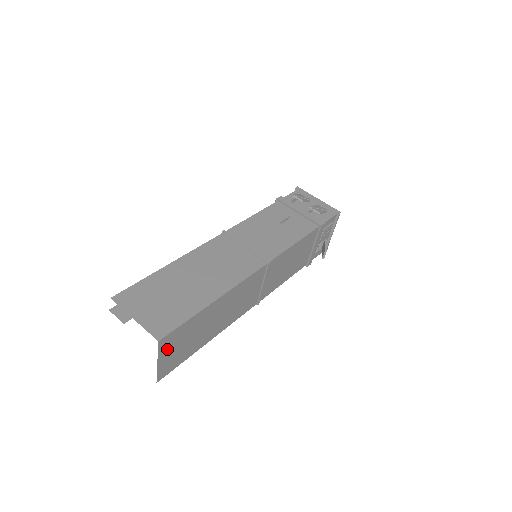
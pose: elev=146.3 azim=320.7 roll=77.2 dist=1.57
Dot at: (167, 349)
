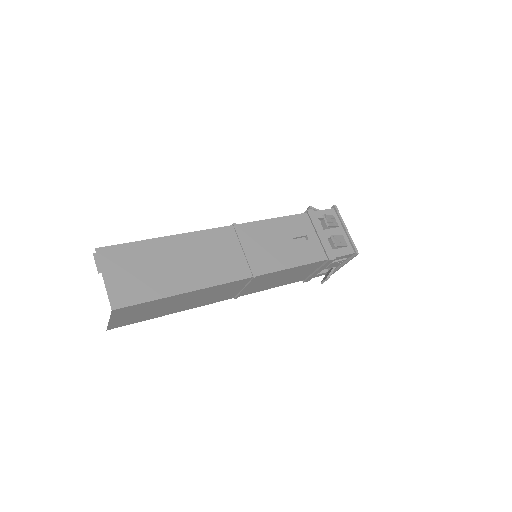
Dot at: (121, 314)
